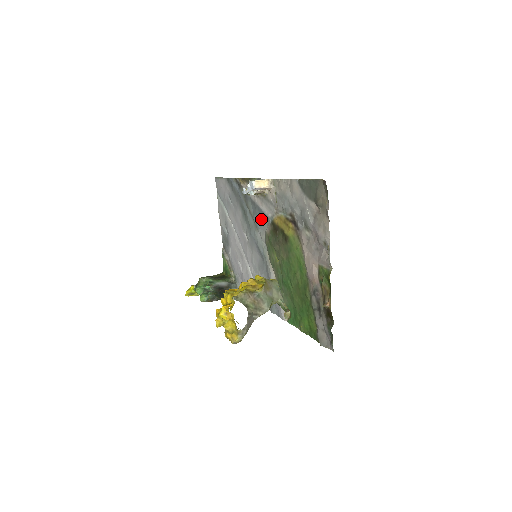
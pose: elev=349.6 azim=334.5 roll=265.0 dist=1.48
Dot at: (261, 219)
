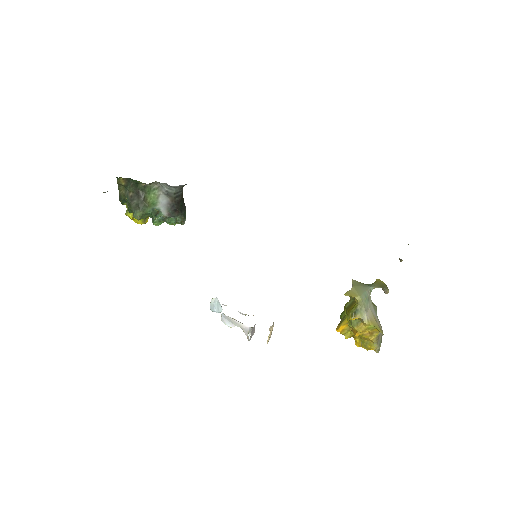
Dot at: occluded
